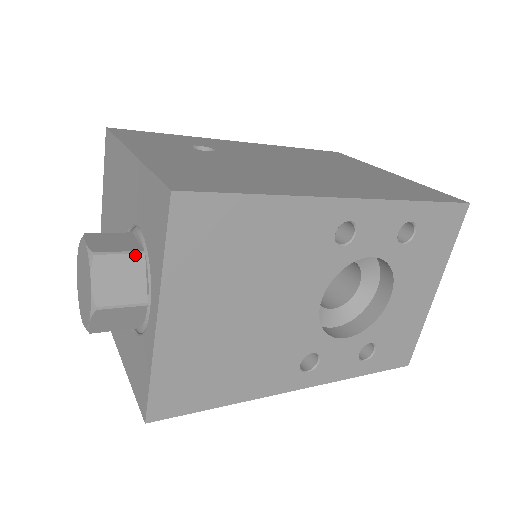
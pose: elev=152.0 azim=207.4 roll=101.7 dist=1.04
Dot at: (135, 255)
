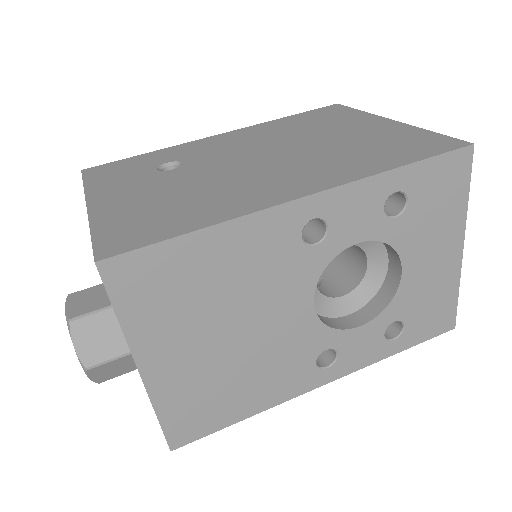
Dot at: (109, 310)
